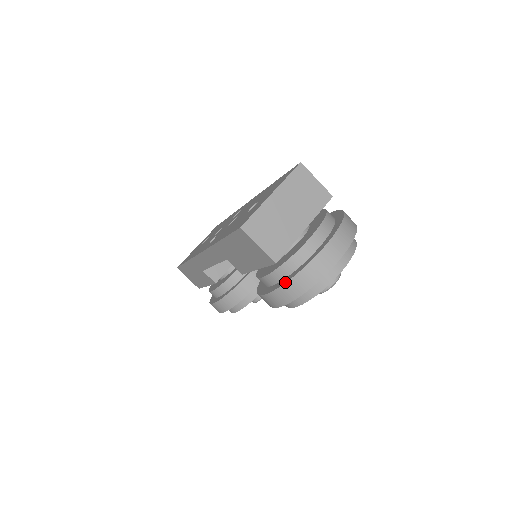
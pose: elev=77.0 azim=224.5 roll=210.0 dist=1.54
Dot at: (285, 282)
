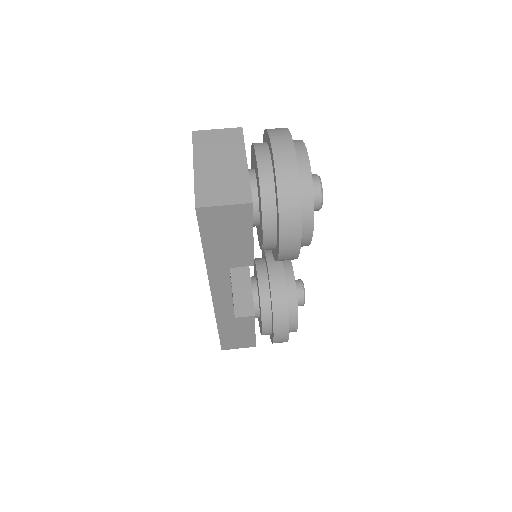
Dot at: (278, 211)
